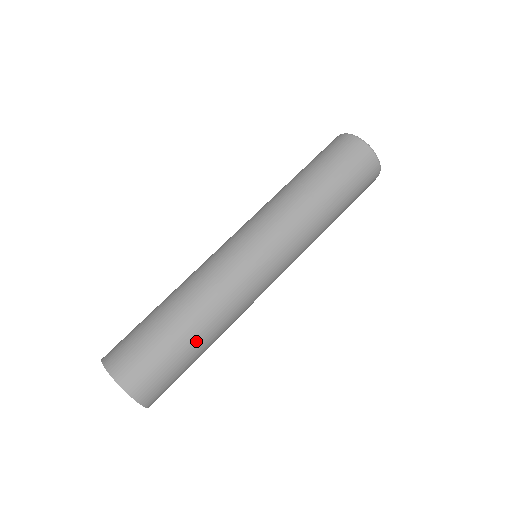
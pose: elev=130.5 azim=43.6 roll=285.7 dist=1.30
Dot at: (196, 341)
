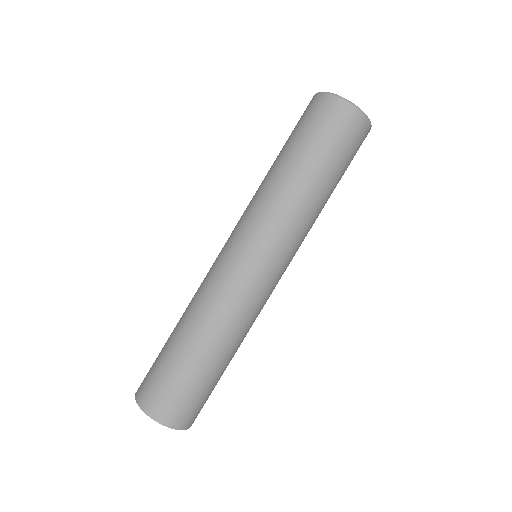
Dot at: (212, 361)
